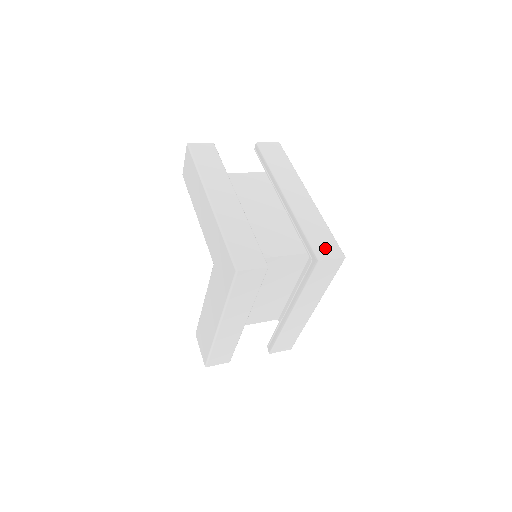
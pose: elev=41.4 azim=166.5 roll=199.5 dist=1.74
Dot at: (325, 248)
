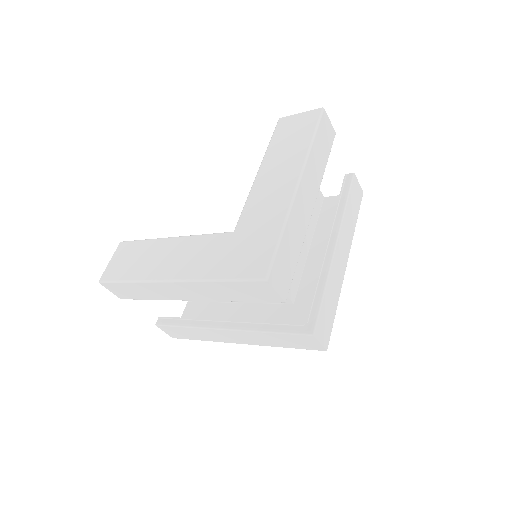
Dot at: (324, 327)
